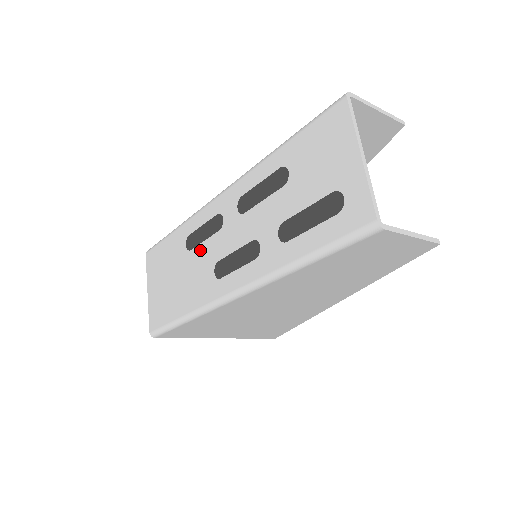
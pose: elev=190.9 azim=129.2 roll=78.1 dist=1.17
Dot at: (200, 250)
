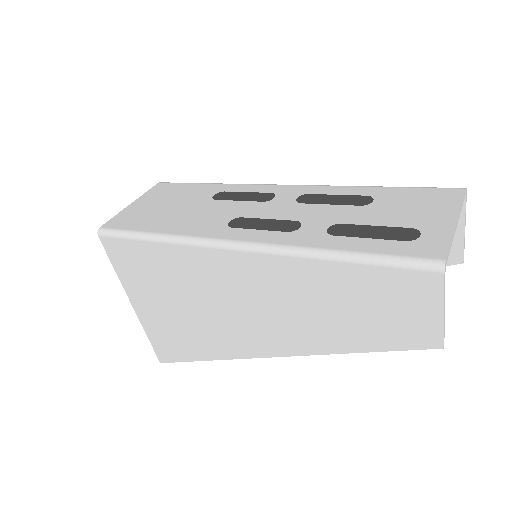
Dot at: (227, 204)
